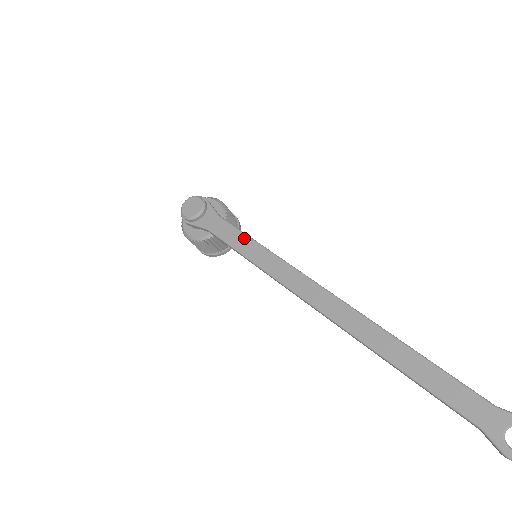
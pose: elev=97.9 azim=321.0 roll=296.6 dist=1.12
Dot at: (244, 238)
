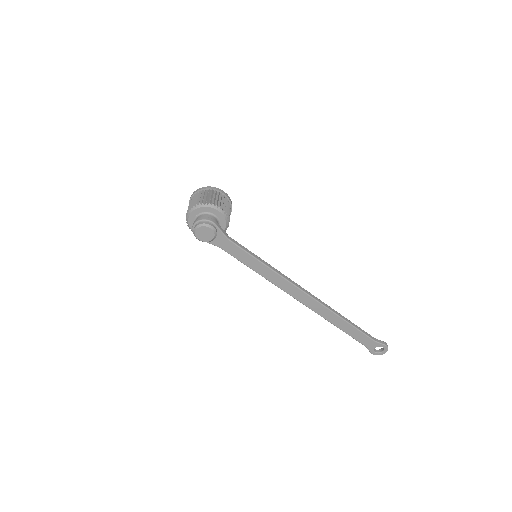
Dot at: (251, 259)
